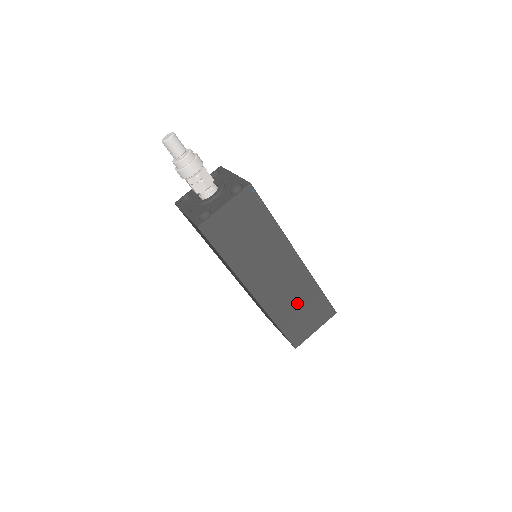
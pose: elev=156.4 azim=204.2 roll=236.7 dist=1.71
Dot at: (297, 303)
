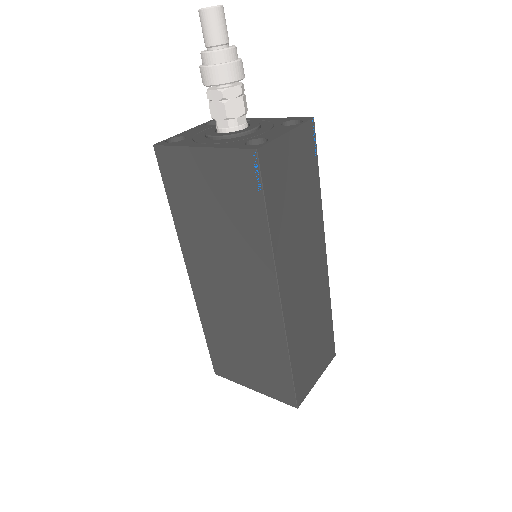
Dot at: (312, 329)
